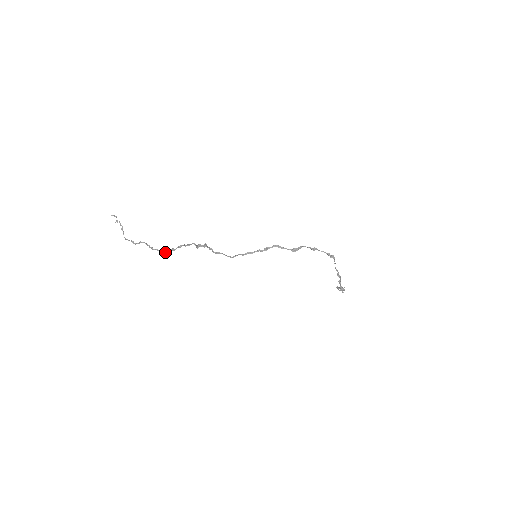
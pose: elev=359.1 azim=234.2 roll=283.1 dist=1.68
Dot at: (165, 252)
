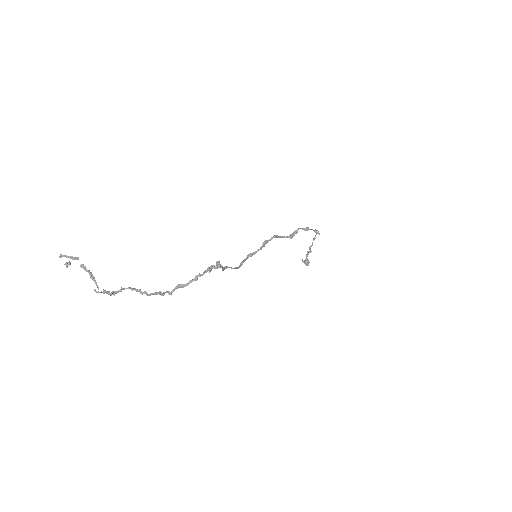
Dot at: (165, 292)
